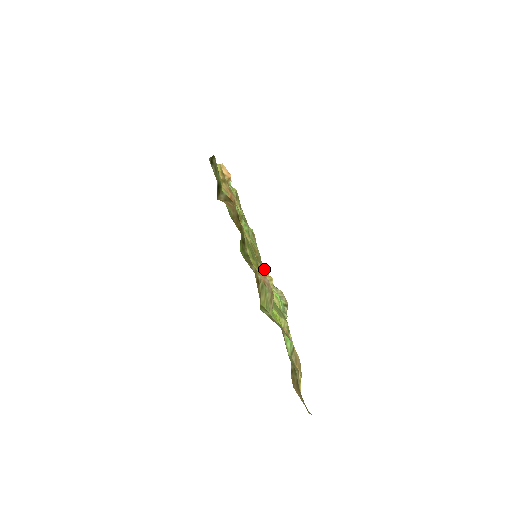
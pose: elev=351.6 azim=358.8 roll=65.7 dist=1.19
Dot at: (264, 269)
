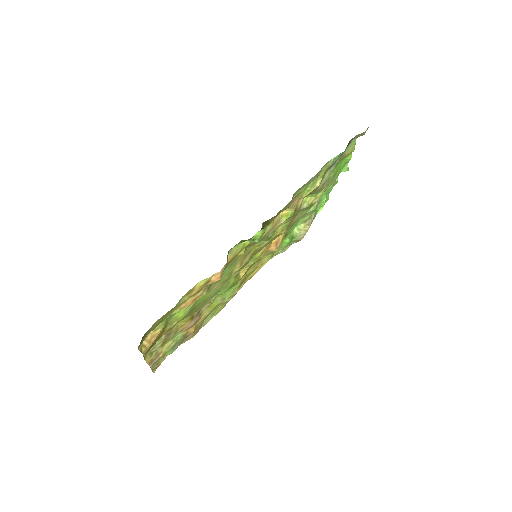
Dot at: (308, 213)
